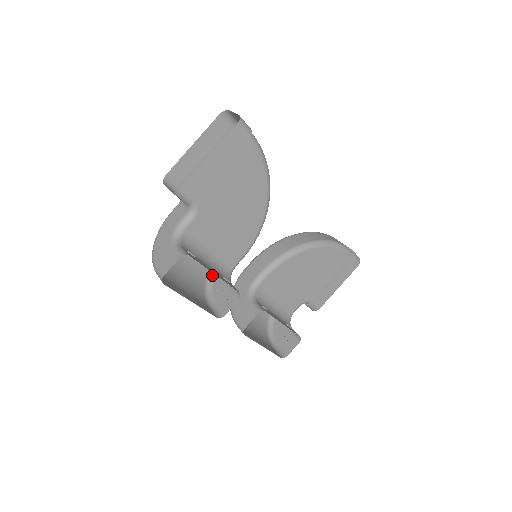
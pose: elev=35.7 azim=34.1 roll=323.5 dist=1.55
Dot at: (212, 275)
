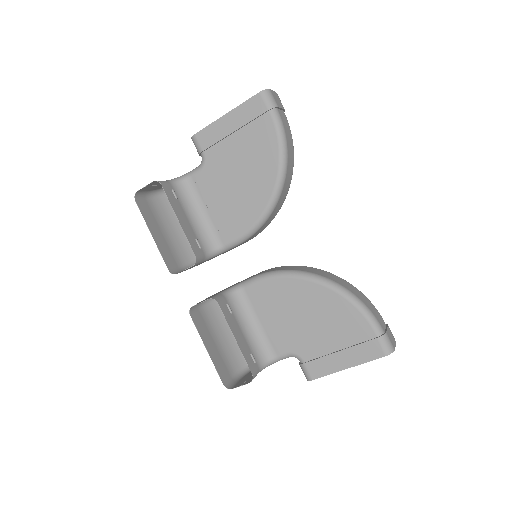
Dot at: occluded
